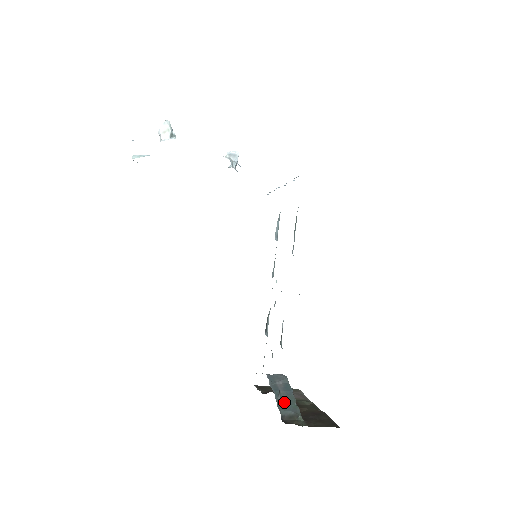
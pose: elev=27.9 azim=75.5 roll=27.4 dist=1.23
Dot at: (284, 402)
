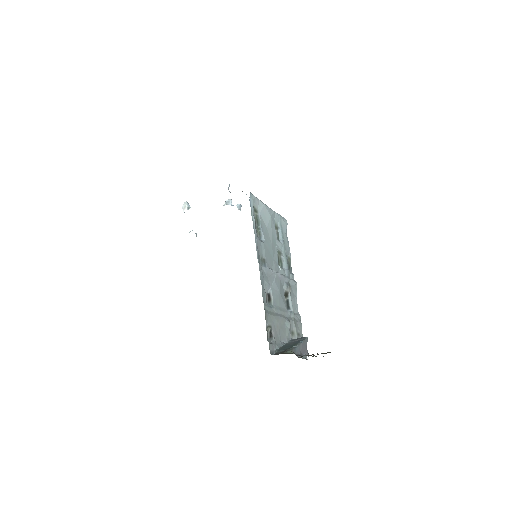
Dot at: (285, 347)
